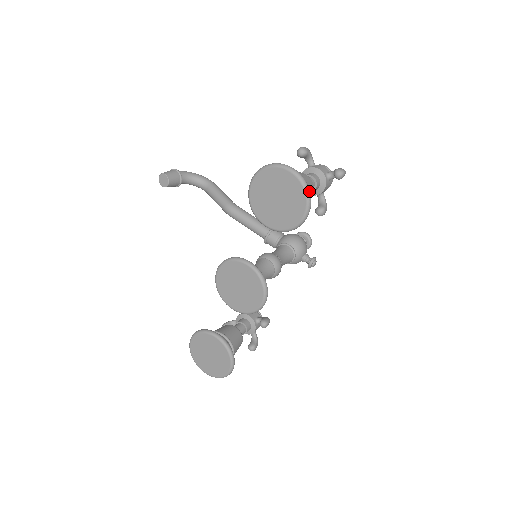
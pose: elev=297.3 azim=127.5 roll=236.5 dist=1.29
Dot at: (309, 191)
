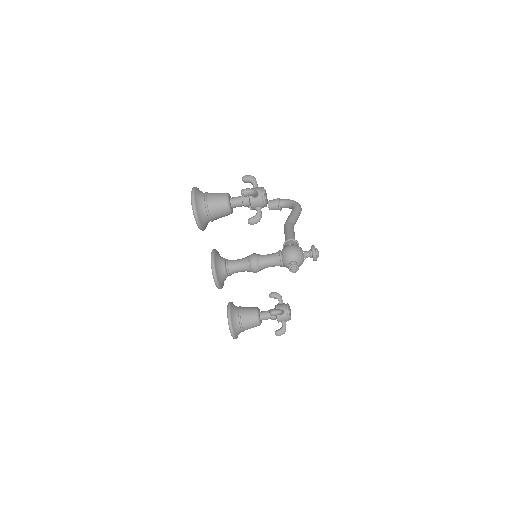
Dot at: (193, 203)
